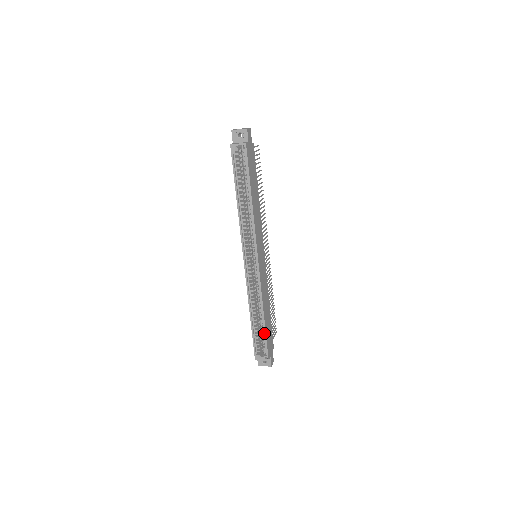
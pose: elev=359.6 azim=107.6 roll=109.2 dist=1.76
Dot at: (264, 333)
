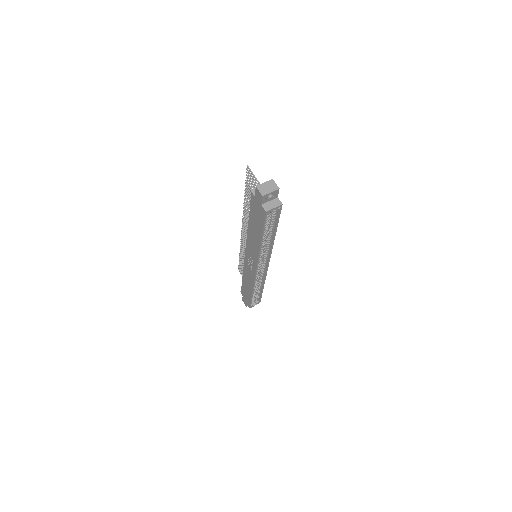
Dot at: (261, 294)
